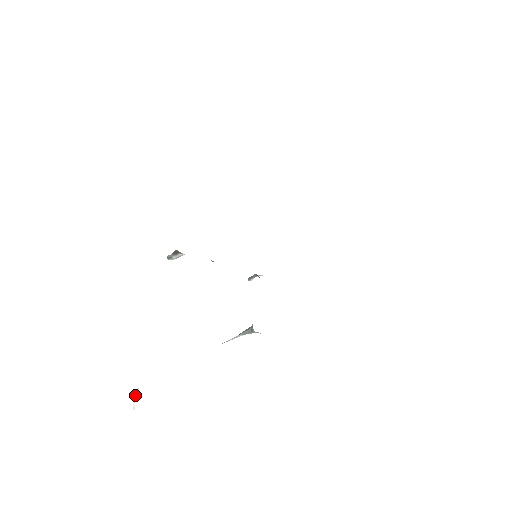
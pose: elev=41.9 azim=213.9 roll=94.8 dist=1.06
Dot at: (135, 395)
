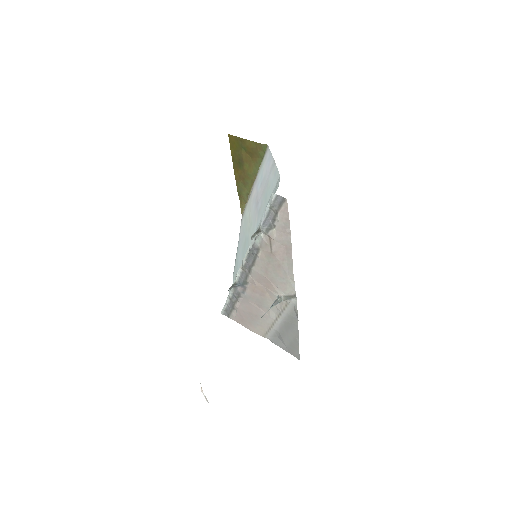
Dot at: occluded
